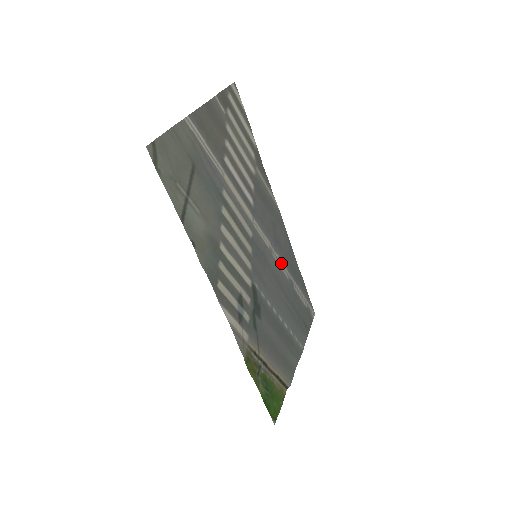
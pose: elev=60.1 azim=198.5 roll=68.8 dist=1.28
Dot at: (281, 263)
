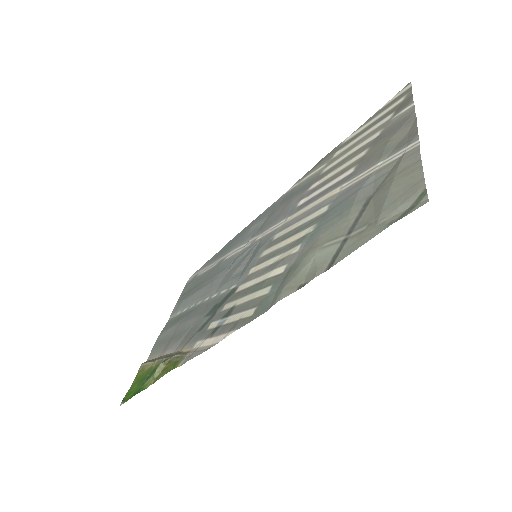
Dot at: (239, 248)
